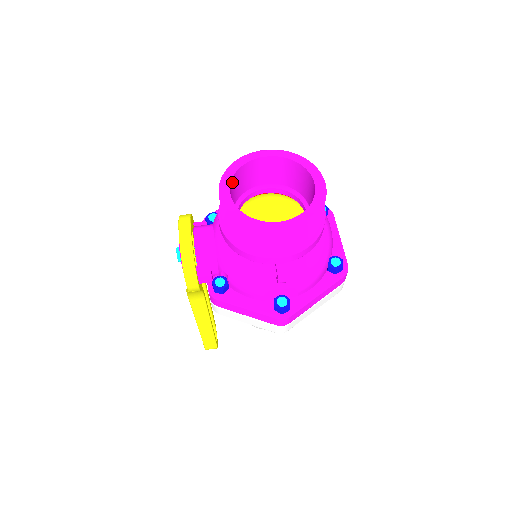
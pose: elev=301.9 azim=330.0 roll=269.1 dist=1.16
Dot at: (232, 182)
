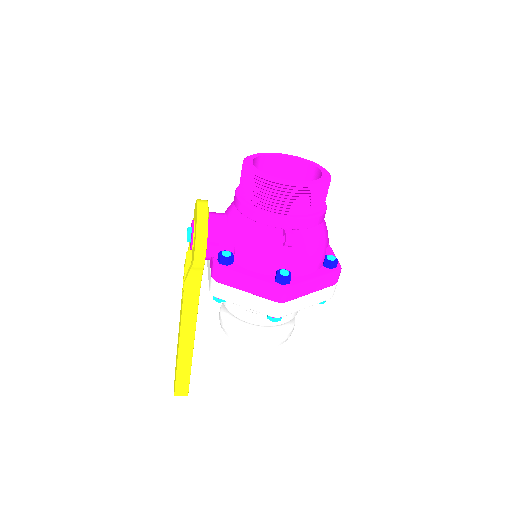
Dot at: (253, 163)
